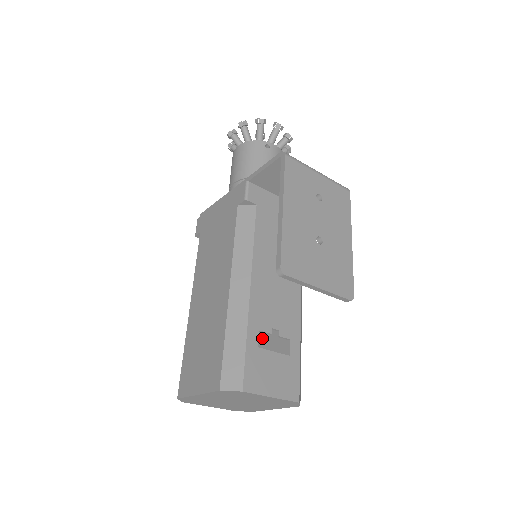
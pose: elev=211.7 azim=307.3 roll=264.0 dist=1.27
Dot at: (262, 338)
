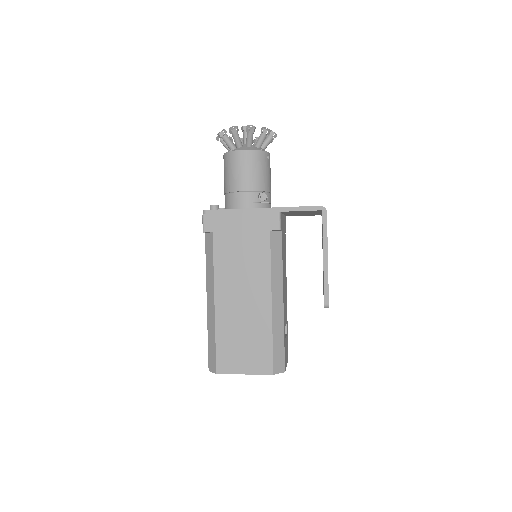
Dot at: occluded
